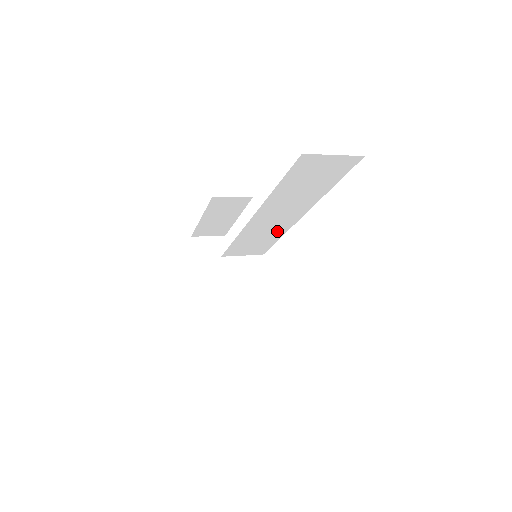
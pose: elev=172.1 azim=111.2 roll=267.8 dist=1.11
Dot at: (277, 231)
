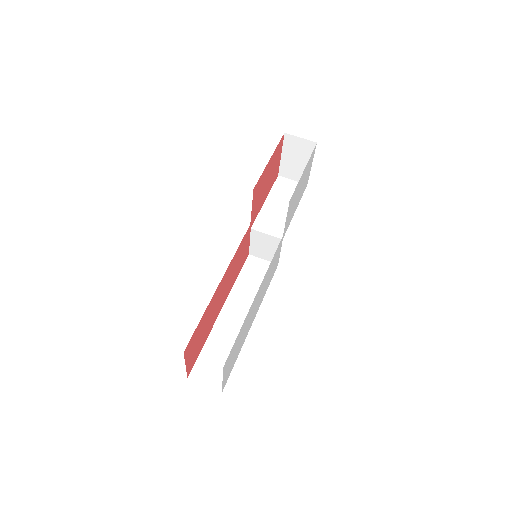
Dot at: occluded
